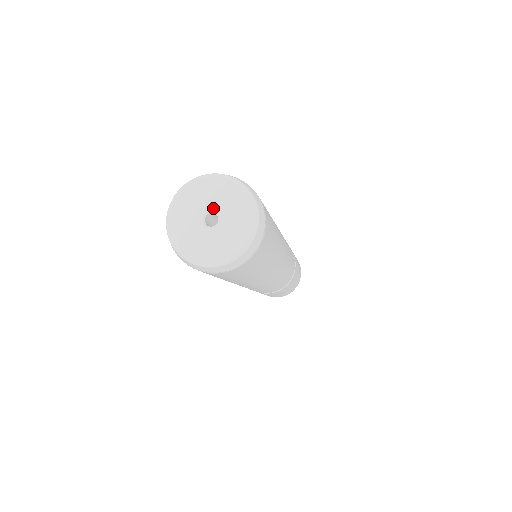
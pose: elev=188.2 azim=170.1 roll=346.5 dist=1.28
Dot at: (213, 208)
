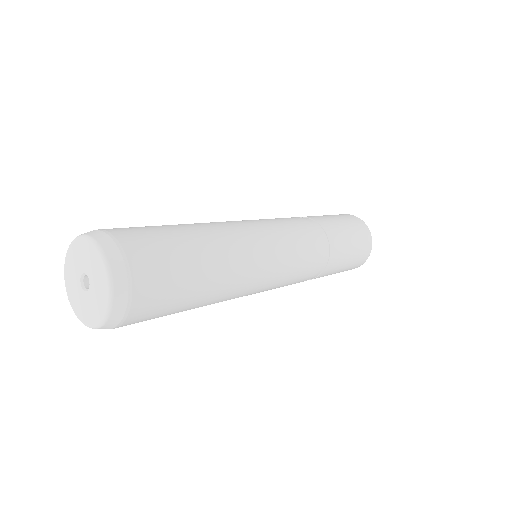
Dot at: (80, 274)
